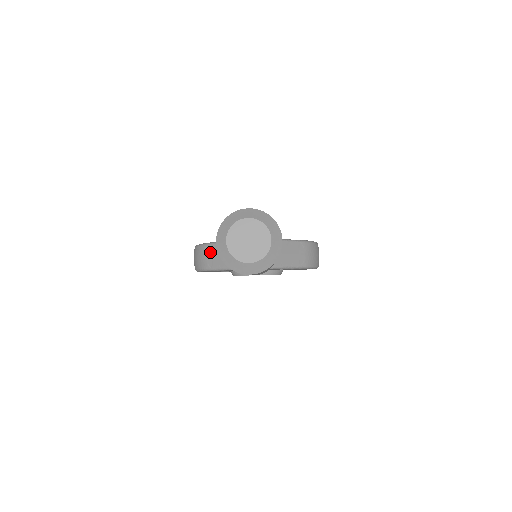
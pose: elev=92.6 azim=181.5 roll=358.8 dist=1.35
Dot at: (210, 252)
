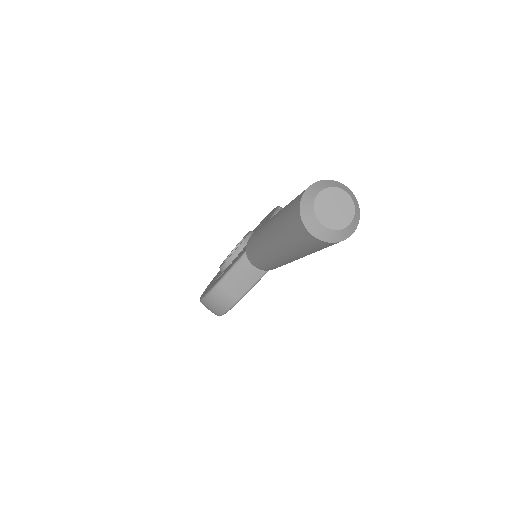
Dot at: (228, 286)
